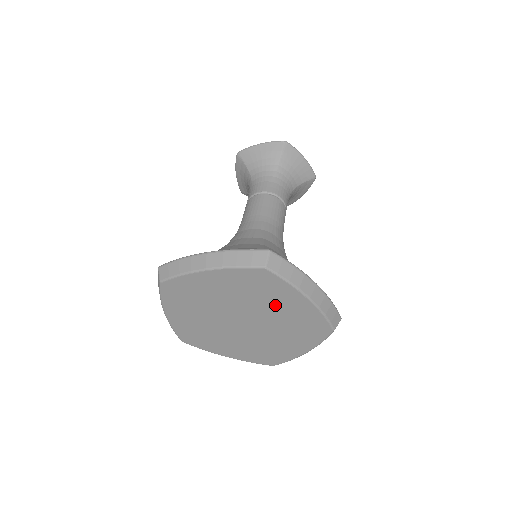
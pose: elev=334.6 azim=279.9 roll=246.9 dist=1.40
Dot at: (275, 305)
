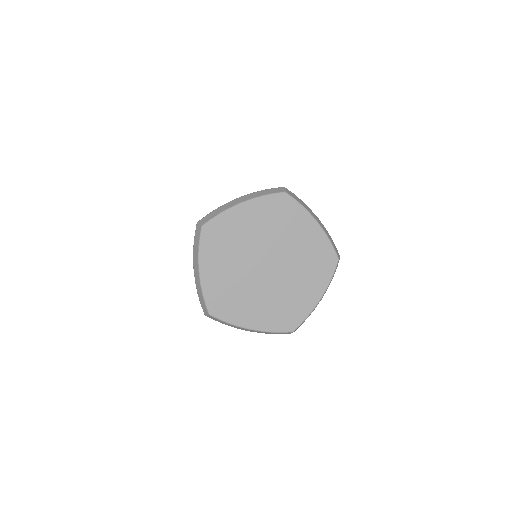
Dot at: (293, 236)
